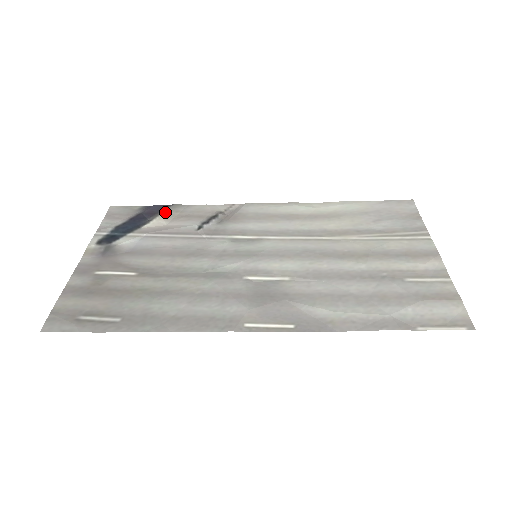
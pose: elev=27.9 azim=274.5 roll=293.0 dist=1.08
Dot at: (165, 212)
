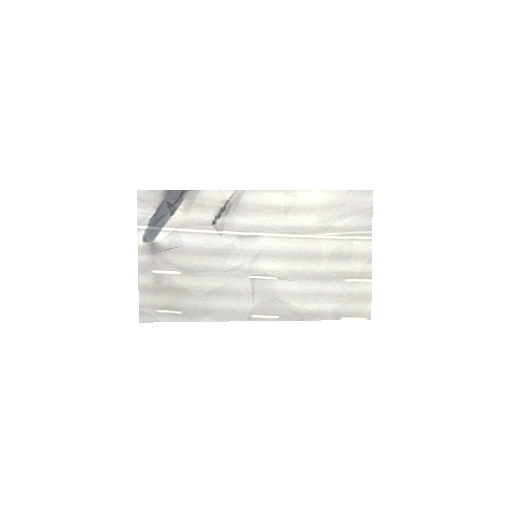
Dot at: (184, 201)
